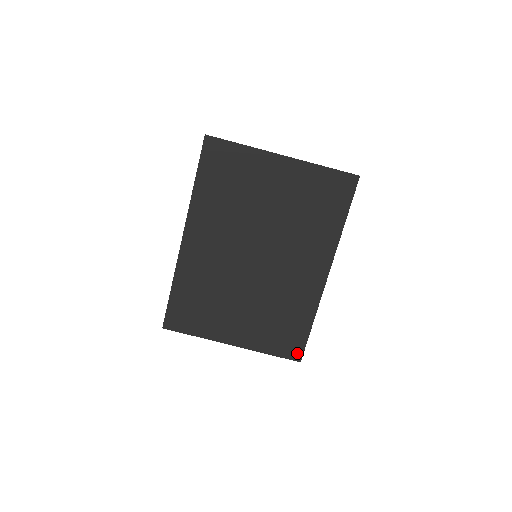
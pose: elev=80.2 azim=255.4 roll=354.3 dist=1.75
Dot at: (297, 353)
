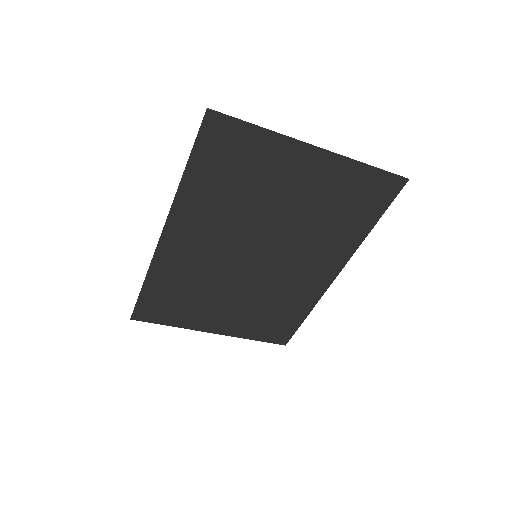
Dot at: (284, 339)
